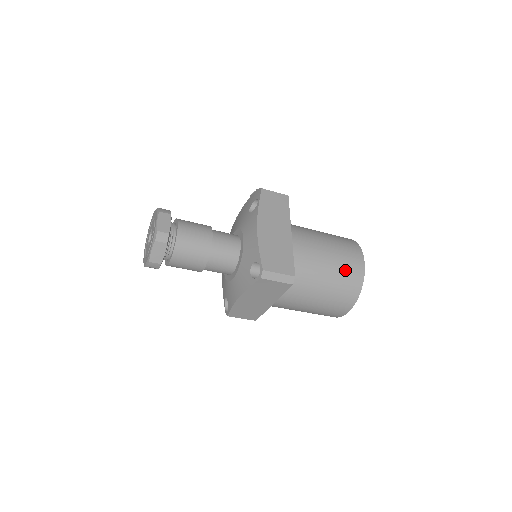
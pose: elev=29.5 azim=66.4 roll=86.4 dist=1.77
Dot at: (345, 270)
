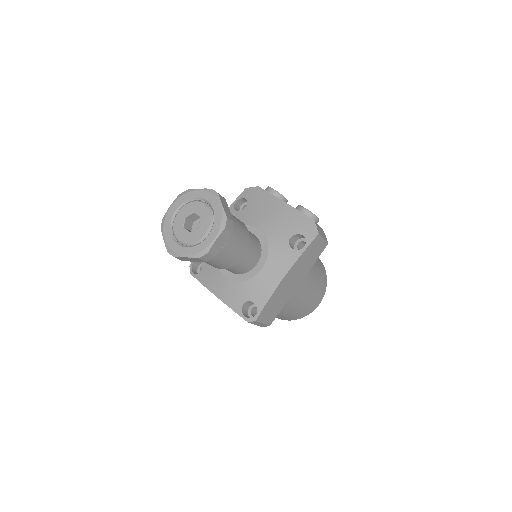
Dot at: (301, 311)
